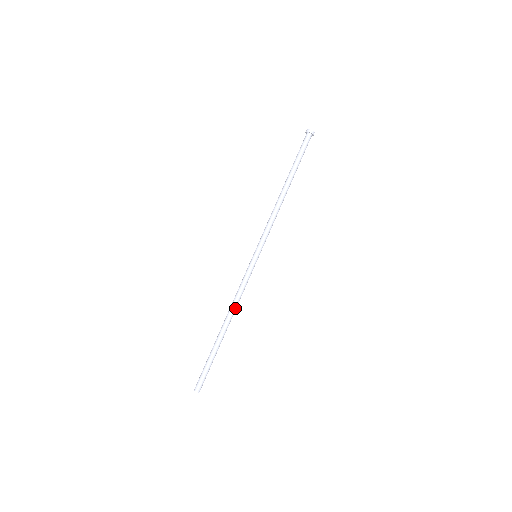
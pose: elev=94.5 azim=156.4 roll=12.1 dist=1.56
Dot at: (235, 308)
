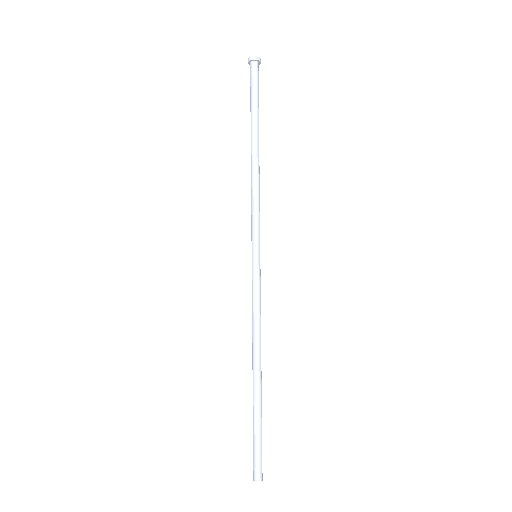
Dot at: (260, 340)
